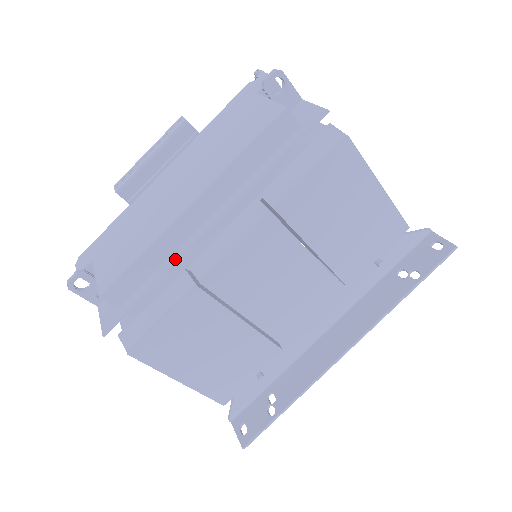
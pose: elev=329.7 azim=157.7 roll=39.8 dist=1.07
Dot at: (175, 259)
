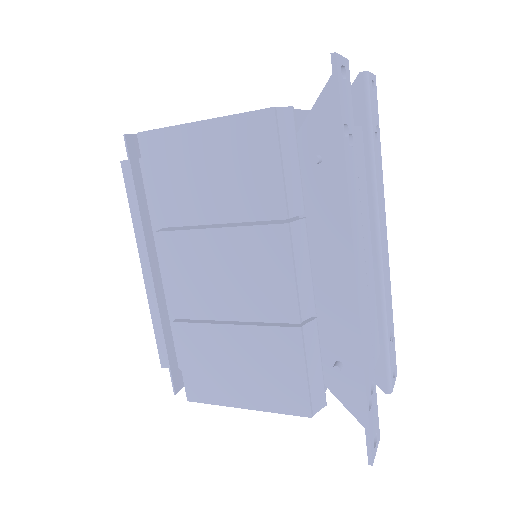
Dot at: (161, 312)
